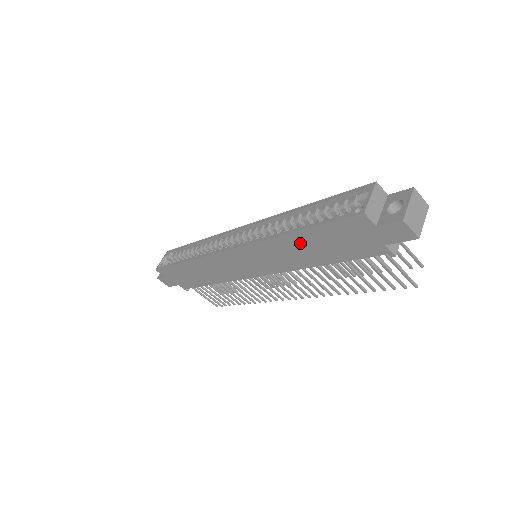
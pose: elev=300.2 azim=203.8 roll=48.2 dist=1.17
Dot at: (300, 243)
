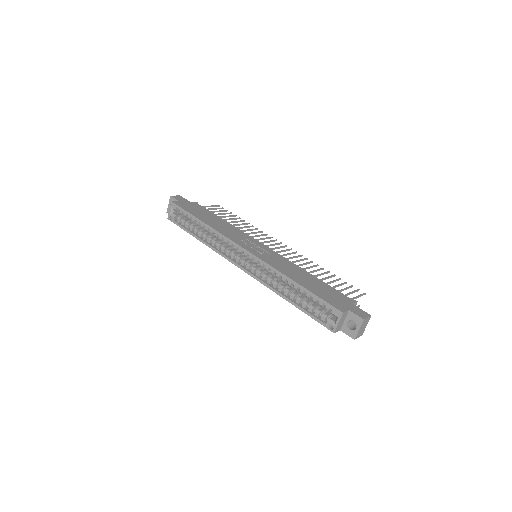
Dot at: occluded
